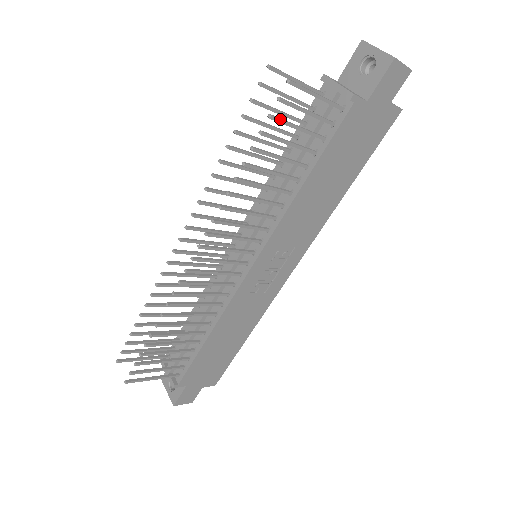
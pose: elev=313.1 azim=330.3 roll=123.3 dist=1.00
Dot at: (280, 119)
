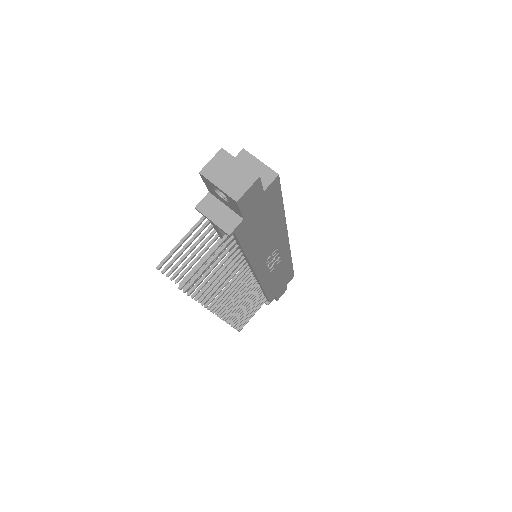
Dot at: (196, 287)
